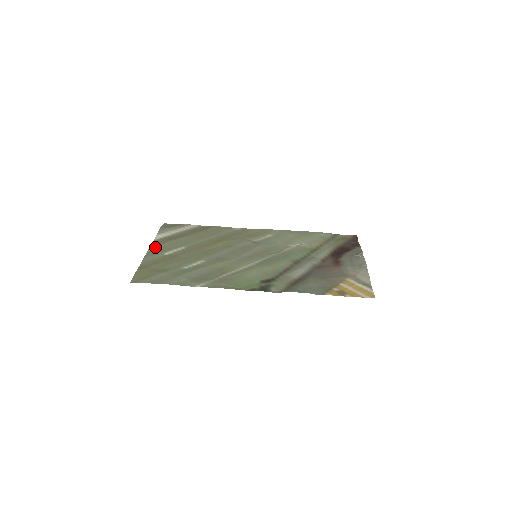
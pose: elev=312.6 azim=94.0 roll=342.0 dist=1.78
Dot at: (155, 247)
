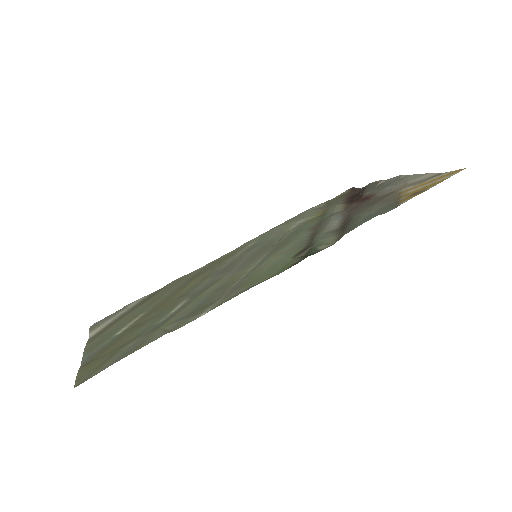
Dot at: (94, 339)
